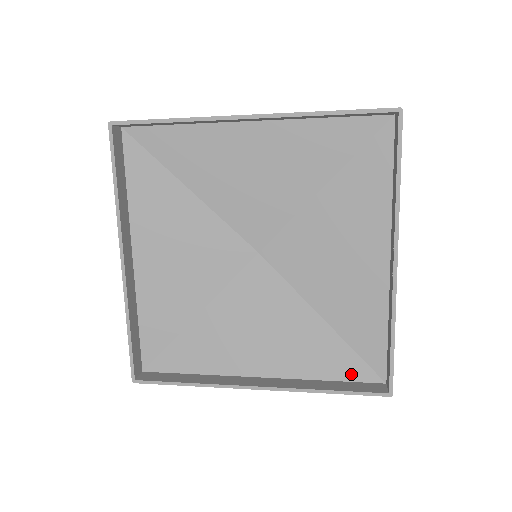
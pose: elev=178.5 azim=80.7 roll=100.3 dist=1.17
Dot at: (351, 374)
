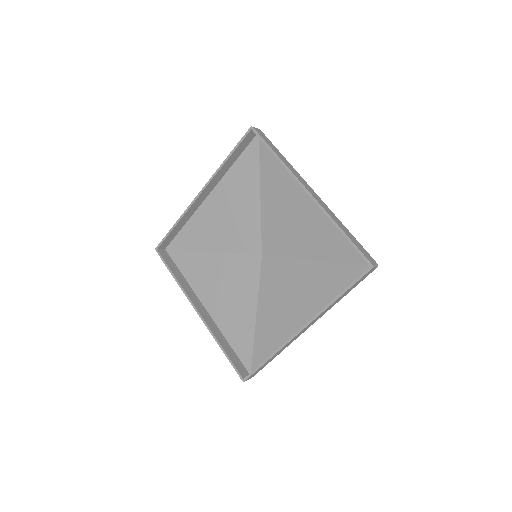
Dot at: (352, 278)
